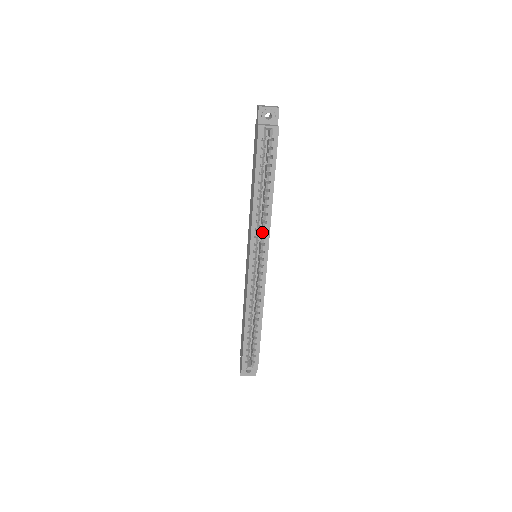
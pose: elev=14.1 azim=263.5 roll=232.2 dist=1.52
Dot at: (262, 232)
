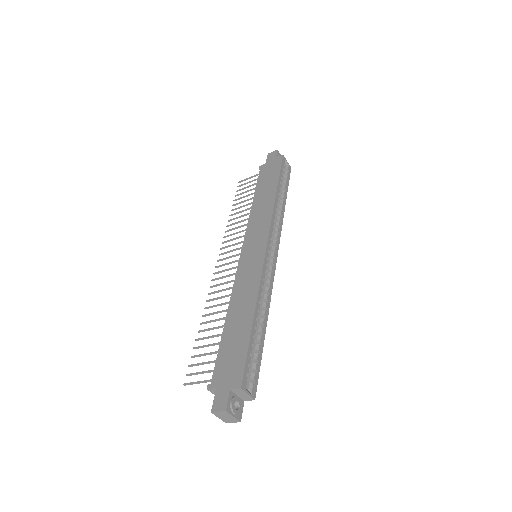
Dot at: (275, 228)
